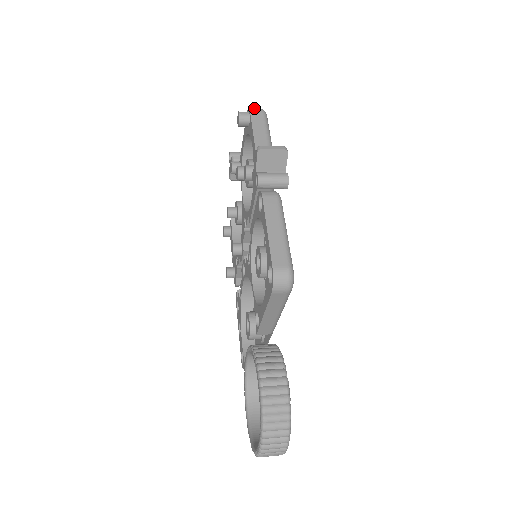
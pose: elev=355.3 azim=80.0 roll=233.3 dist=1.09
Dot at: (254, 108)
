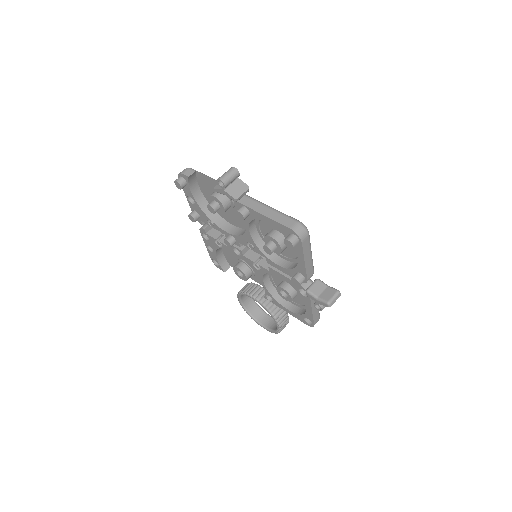
Dot at: (302, 233)
